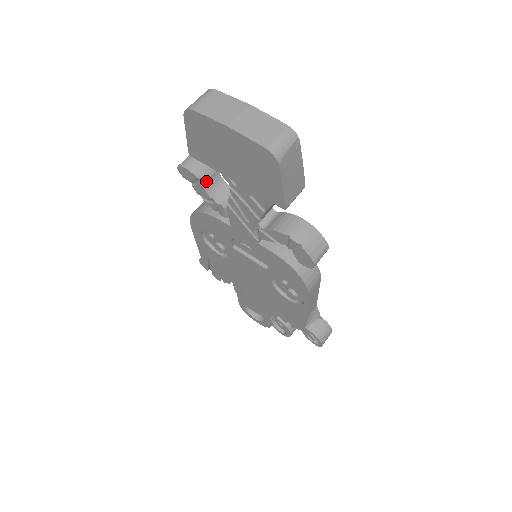
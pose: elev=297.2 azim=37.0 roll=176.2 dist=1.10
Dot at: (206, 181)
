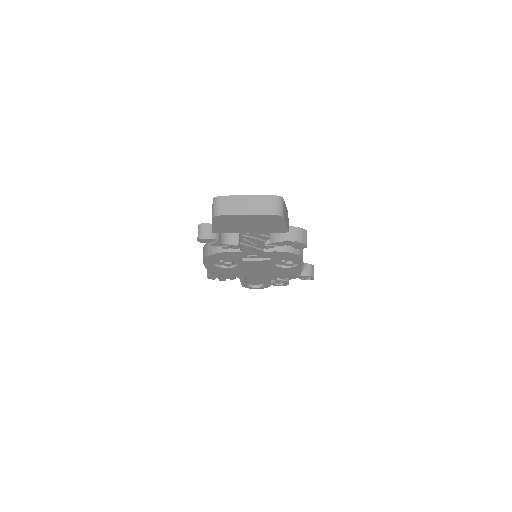
Dot at: (219, 238)
